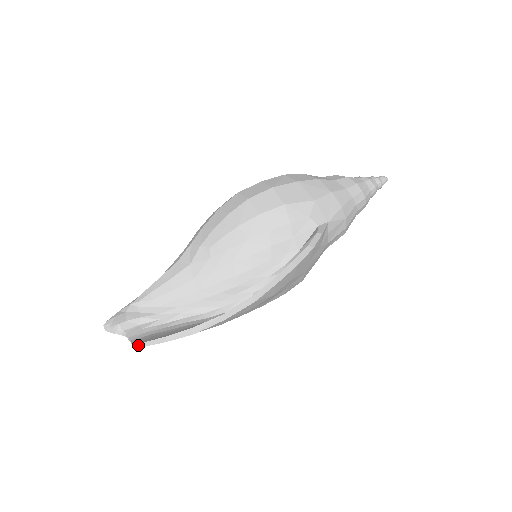
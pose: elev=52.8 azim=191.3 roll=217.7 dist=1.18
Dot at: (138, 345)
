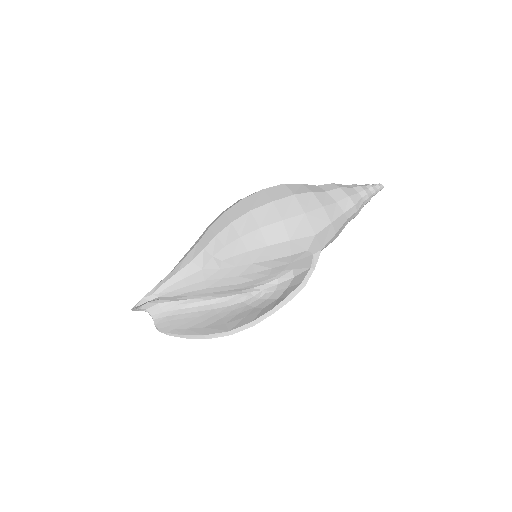
Dot at: (161, 331)
